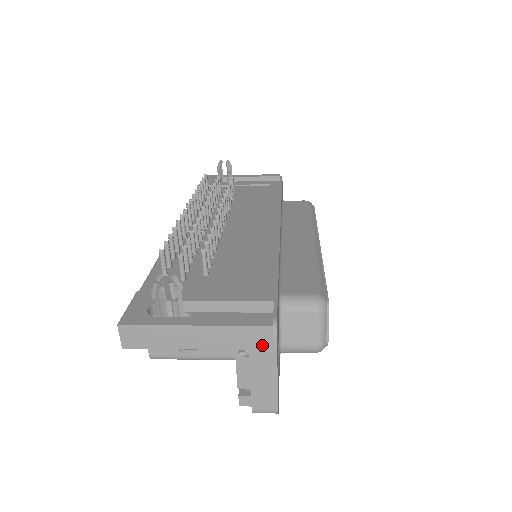
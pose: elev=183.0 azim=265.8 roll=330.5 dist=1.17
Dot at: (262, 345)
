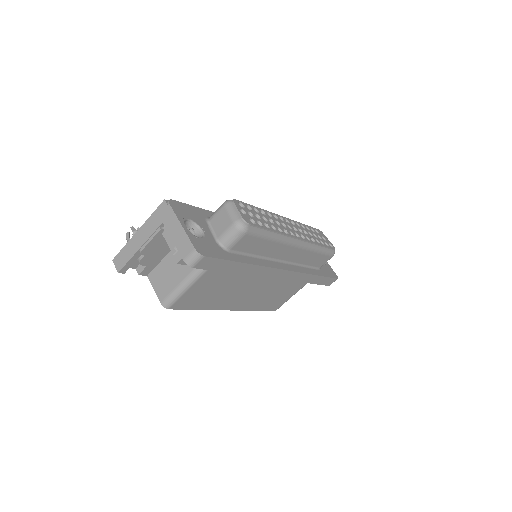
Dot at: (166, 214)
